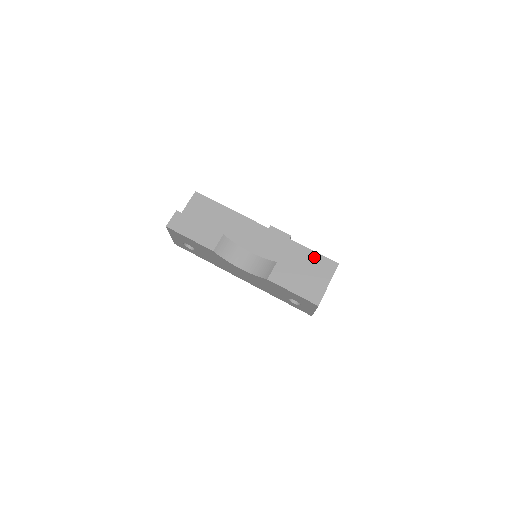
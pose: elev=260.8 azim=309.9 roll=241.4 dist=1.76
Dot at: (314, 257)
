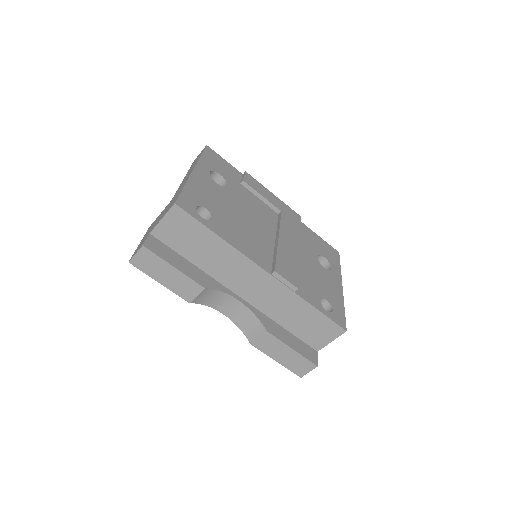
Dot at: (319, 318)
